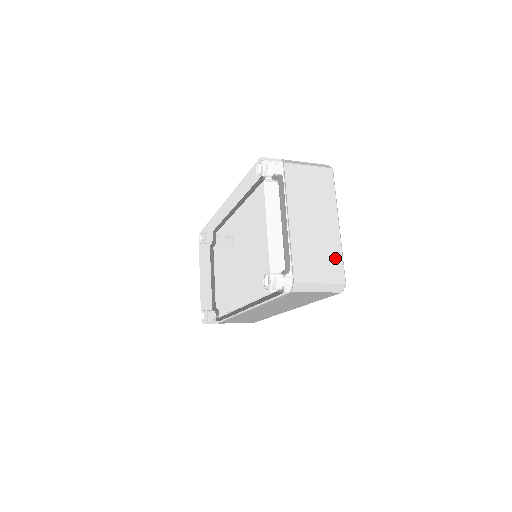
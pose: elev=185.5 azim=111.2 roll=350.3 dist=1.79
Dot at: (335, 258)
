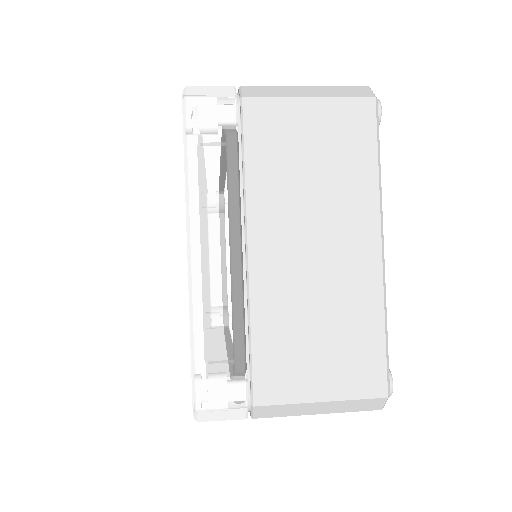
Dot at: (364, 335)
